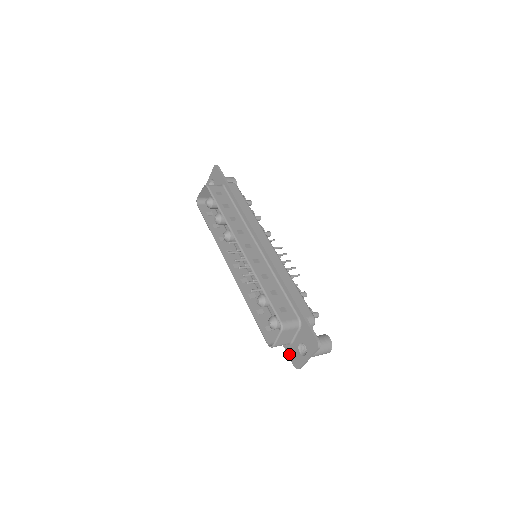
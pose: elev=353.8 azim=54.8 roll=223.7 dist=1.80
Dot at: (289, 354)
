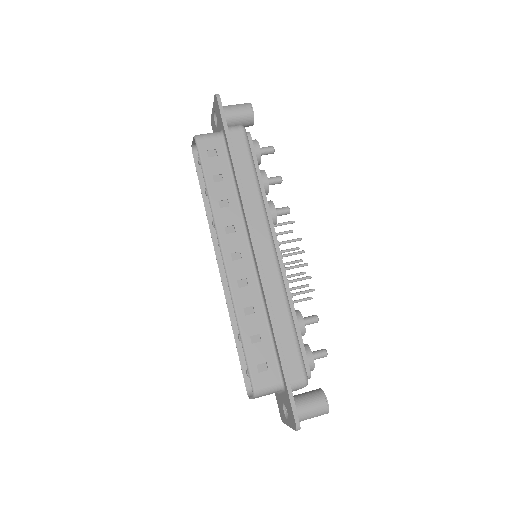
Dot at: (276, 399)
